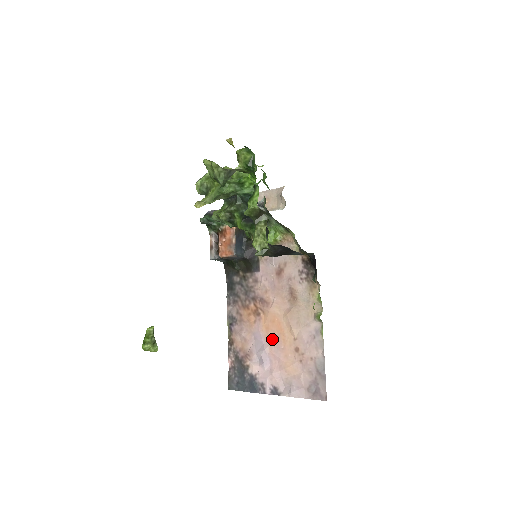
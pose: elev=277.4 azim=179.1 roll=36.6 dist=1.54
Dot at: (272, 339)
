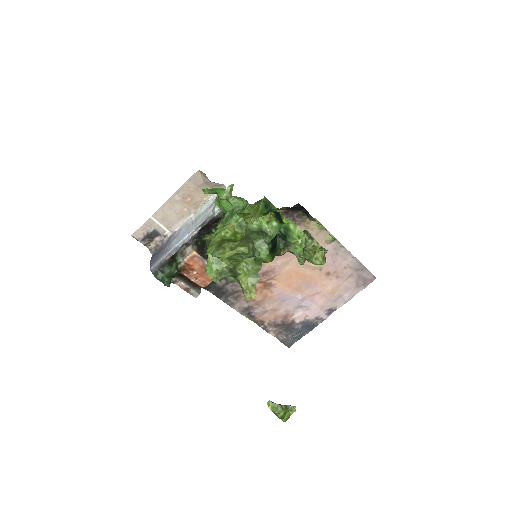
Dot at: (300, 288)
